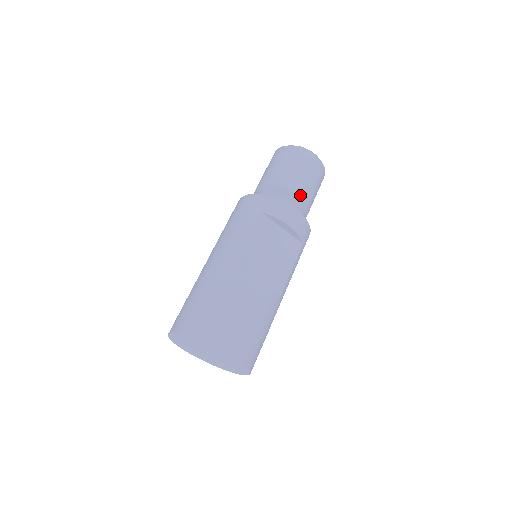
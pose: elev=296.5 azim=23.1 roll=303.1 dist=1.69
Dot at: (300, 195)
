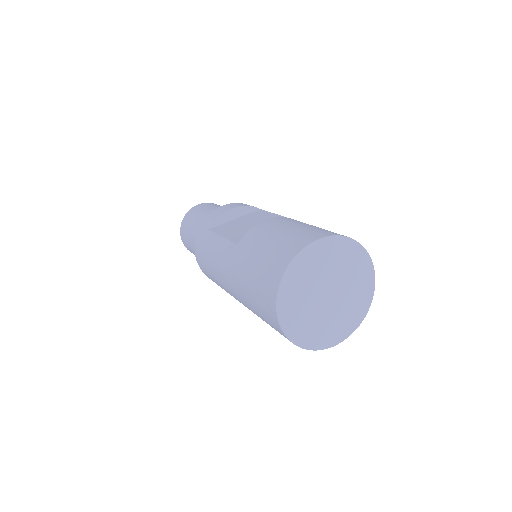
Dot at: occluded
